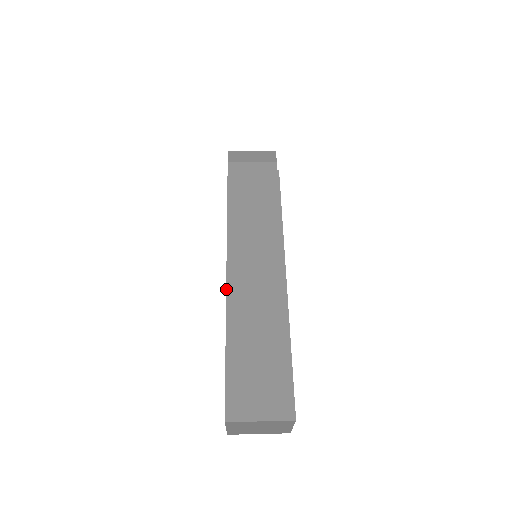
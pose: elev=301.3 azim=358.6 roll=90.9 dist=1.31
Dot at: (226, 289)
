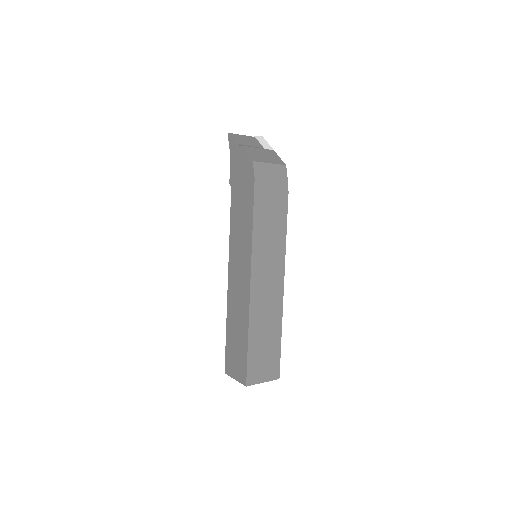
Dot at: (250, 300)
